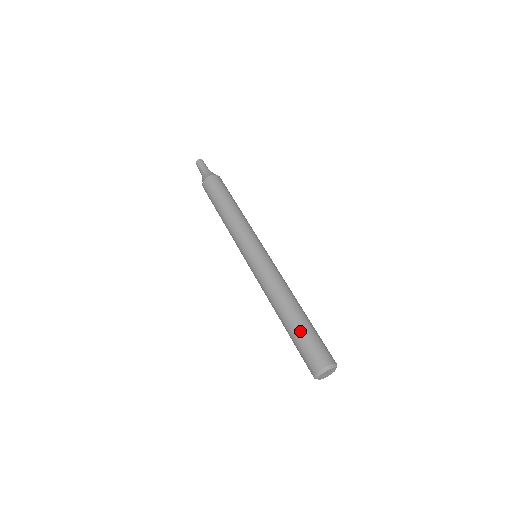
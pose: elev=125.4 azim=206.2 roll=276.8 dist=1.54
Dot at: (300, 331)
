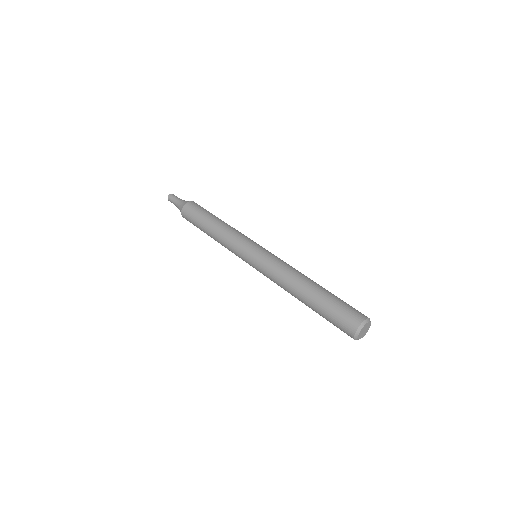
Dot at: (321, 308)
